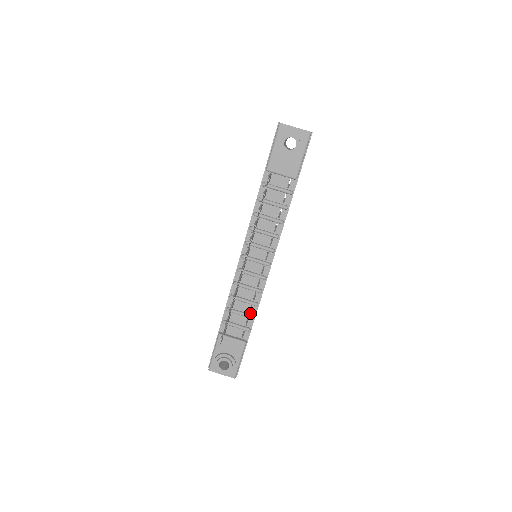
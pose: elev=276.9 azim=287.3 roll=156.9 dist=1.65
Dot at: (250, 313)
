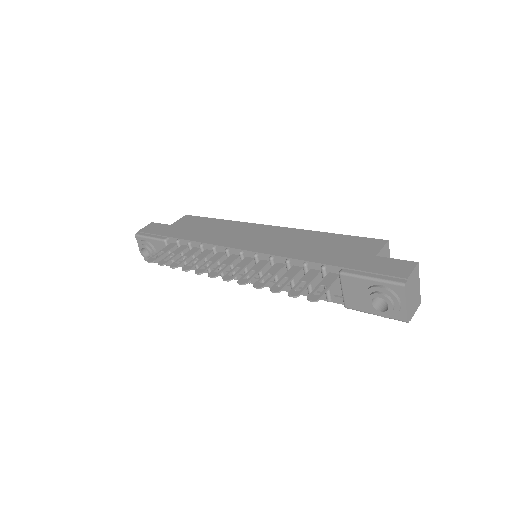
Dot at: occluded
